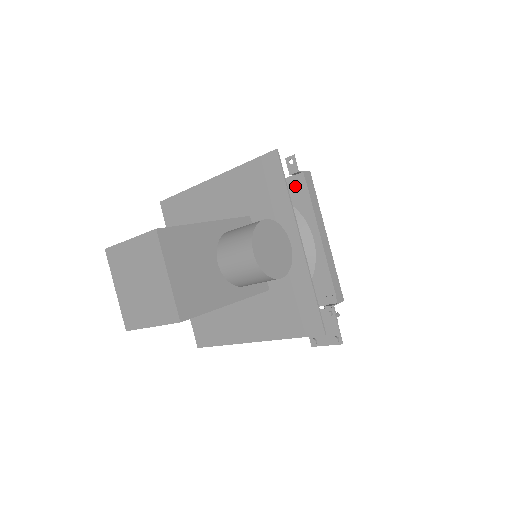
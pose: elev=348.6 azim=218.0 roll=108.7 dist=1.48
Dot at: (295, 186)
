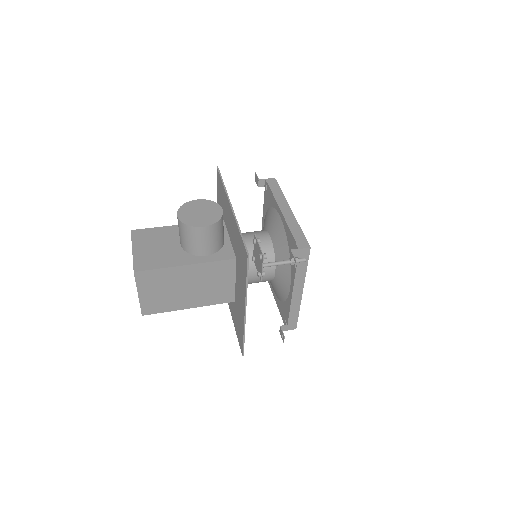
Dot at: (267, 193)
